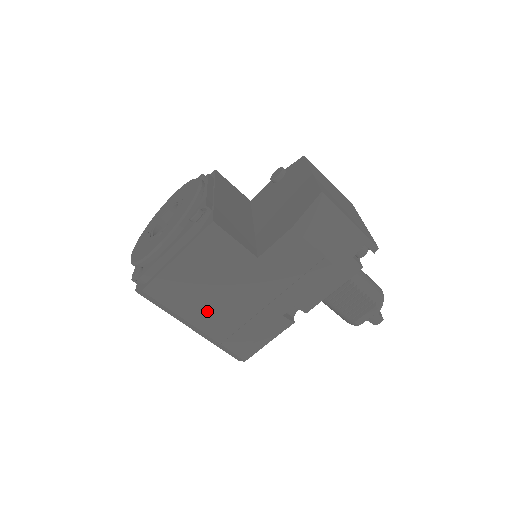
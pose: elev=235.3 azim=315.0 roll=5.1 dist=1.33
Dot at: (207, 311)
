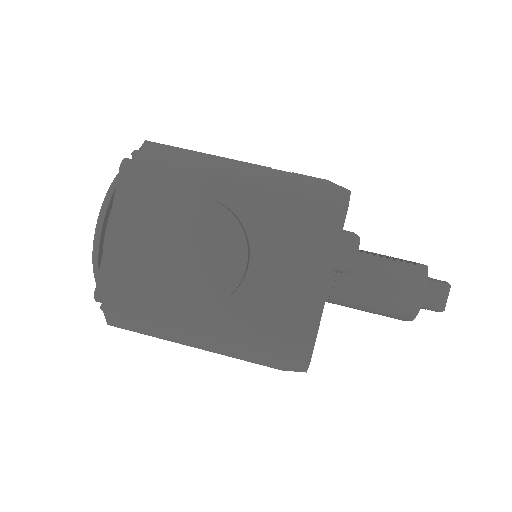
Dot at: occluded
